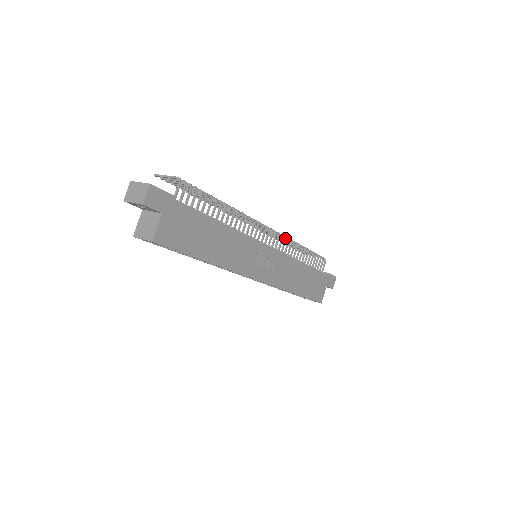
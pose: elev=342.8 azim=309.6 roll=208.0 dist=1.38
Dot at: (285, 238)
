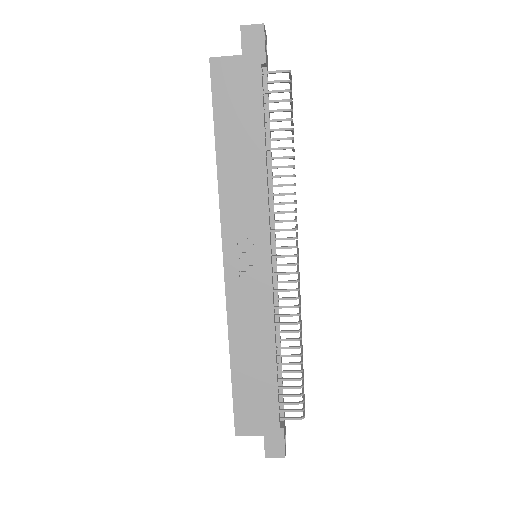
Dot at: (297, 297)
